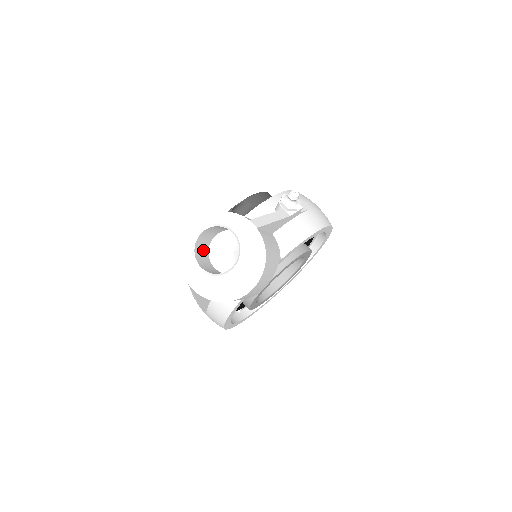
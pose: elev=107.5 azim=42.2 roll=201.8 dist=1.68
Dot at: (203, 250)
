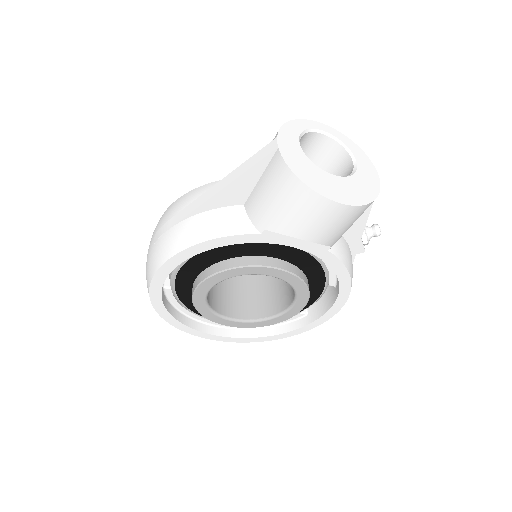
Dot at: occluded
